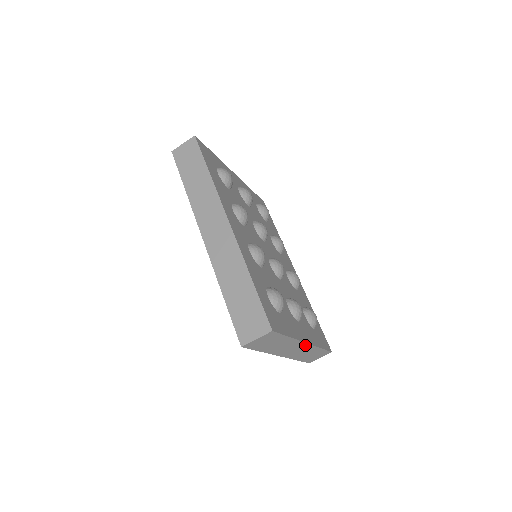
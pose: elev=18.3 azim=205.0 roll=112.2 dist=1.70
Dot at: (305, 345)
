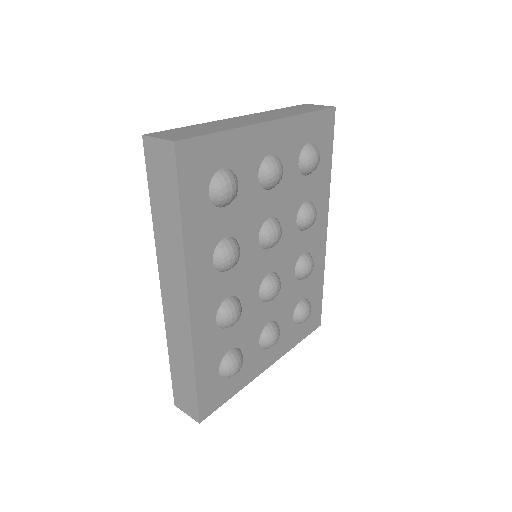
Dot at: occluded
